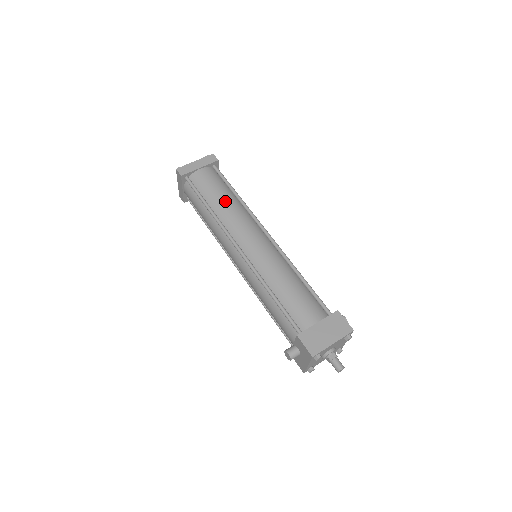
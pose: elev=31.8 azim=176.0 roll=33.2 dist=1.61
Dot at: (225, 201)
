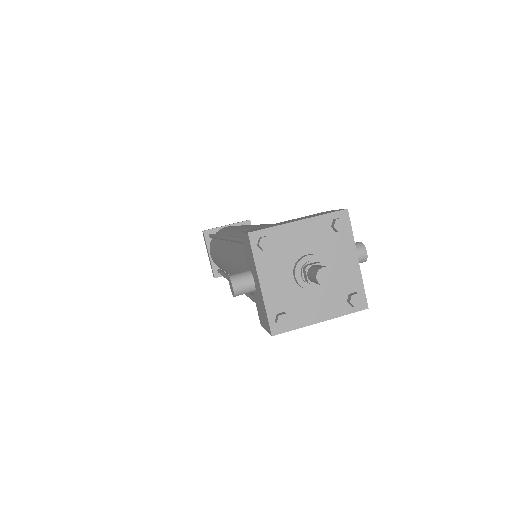
Dot at: occluded
